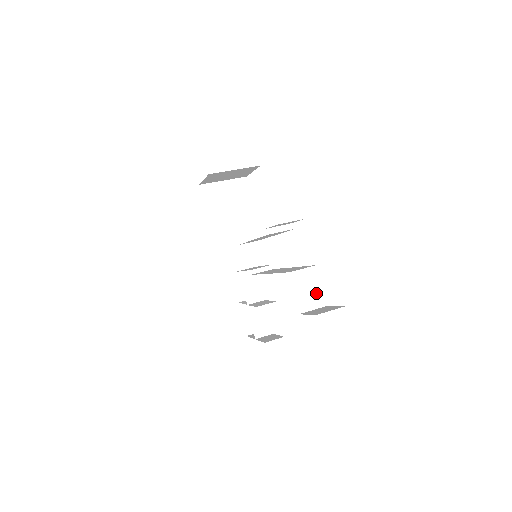
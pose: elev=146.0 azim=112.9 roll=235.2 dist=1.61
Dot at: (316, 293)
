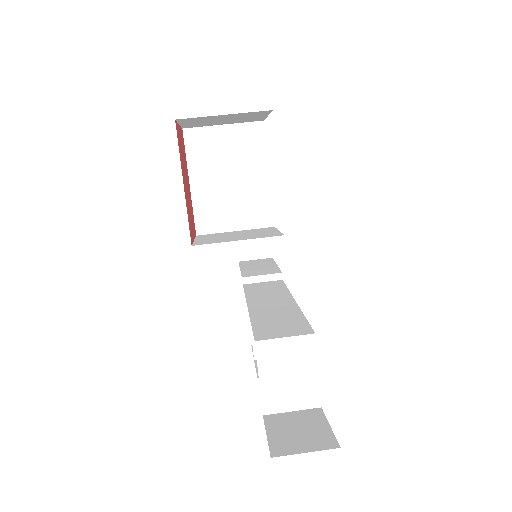
Dot at: (304, 383)
